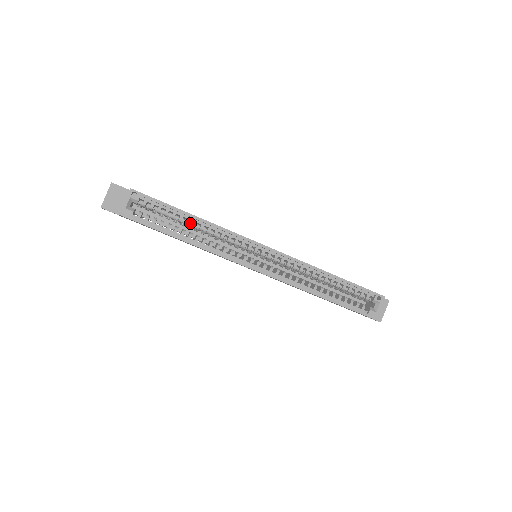
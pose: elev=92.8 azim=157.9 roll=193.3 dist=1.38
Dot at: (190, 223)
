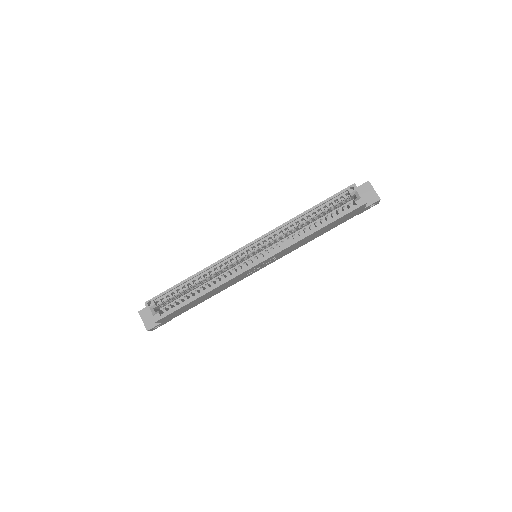
Dot at: (194, 283)
